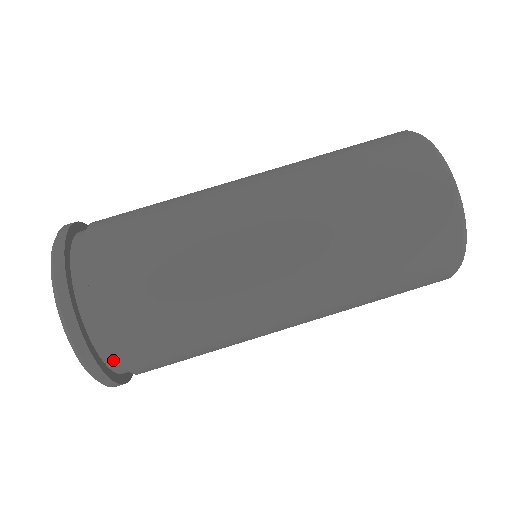
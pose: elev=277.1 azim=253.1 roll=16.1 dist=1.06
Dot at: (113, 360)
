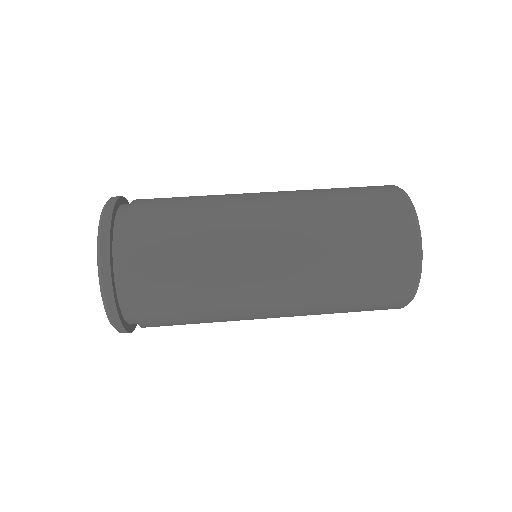
Dot at: (120, 237)
